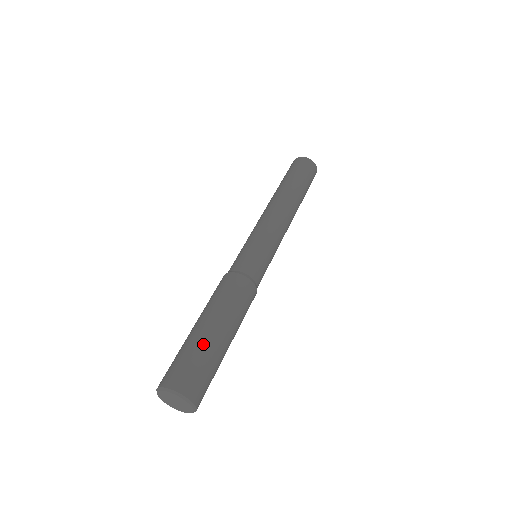
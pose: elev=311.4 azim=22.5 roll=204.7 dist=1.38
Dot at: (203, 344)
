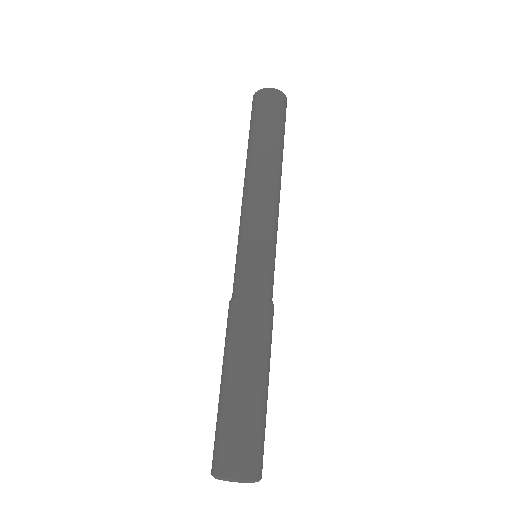
Dot at: (226, 408)
